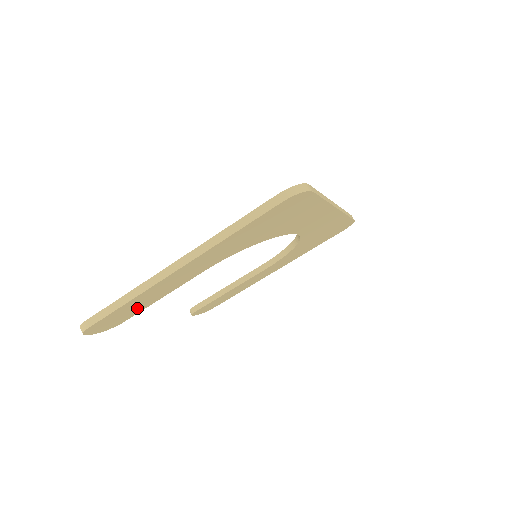
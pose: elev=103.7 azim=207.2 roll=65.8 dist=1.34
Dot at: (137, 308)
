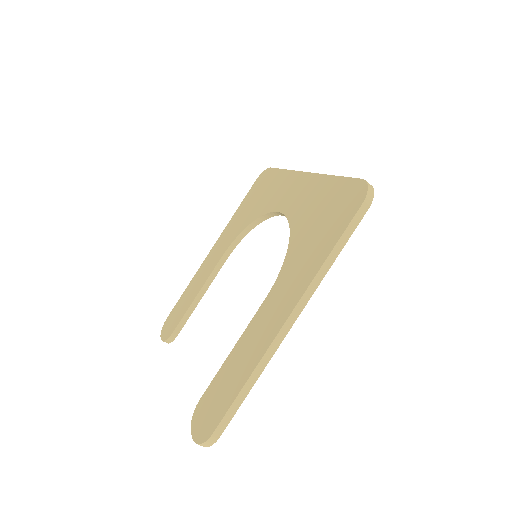
Dot at: occluded
